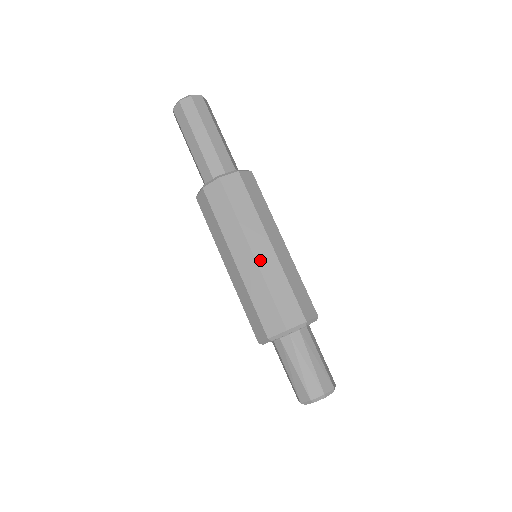
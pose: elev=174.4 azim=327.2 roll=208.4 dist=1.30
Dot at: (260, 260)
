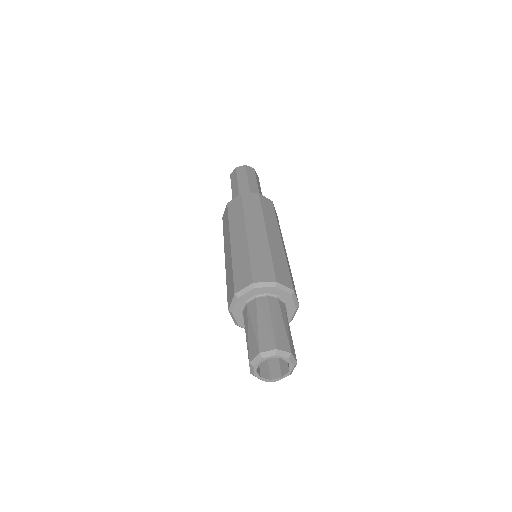
Dot at: (234, 246)
